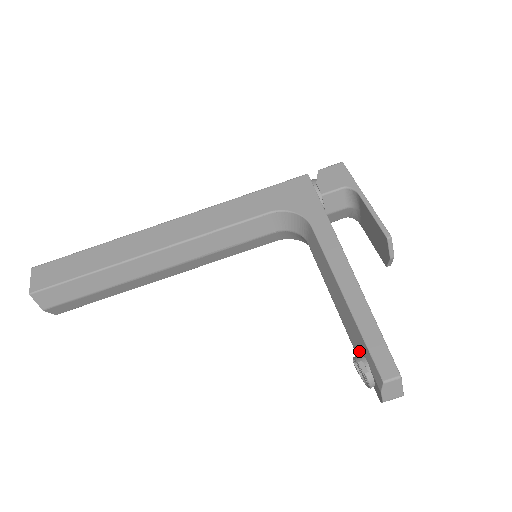
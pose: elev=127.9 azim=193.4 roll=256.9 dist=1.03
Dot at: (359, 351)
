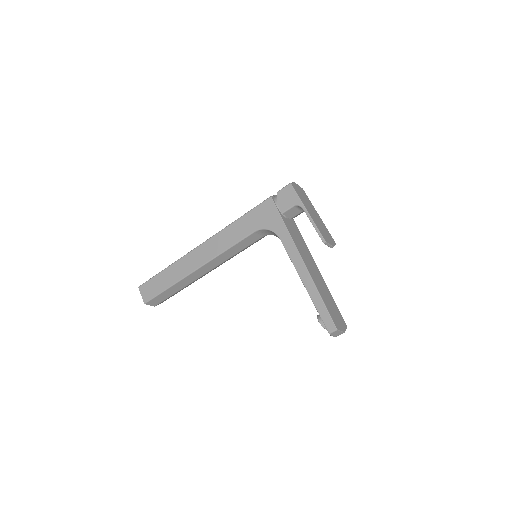
Dot at: occluded
